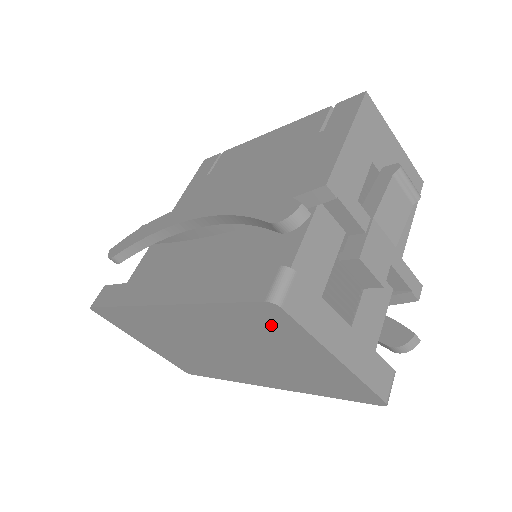
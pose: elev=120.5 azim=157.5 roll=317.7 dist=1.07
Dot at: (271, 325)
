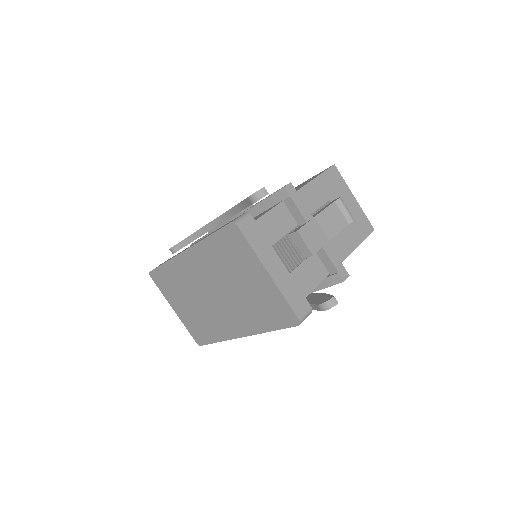
Dot at: (235, 247)
